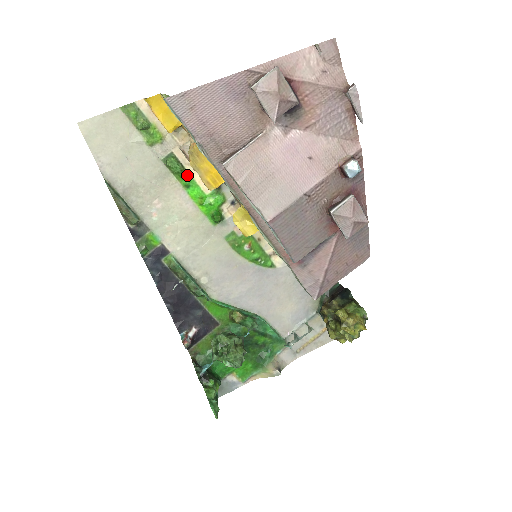
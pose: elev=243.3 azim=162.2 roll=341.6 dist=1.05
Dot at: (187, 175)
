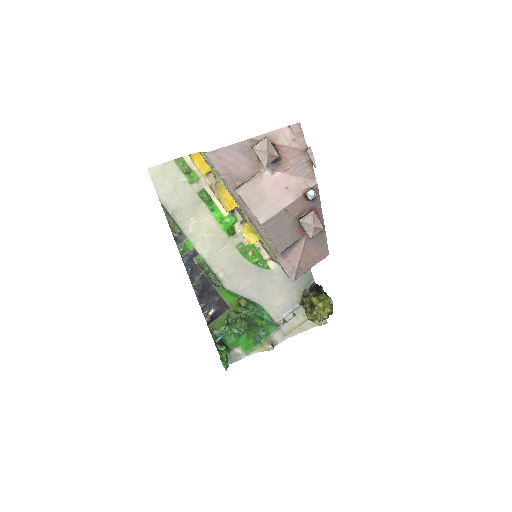
Dot at: (213, 203)
